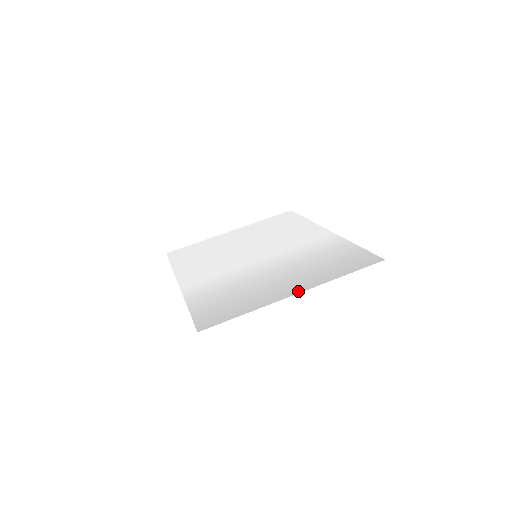
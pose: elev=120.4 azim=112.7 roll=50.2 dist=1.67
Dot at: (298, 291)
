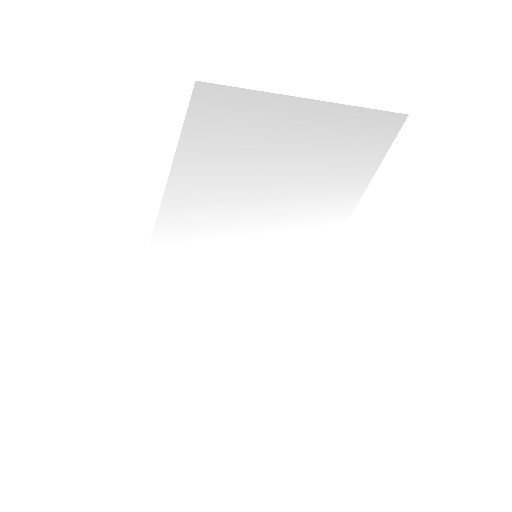
Dot at: (328, 108)
